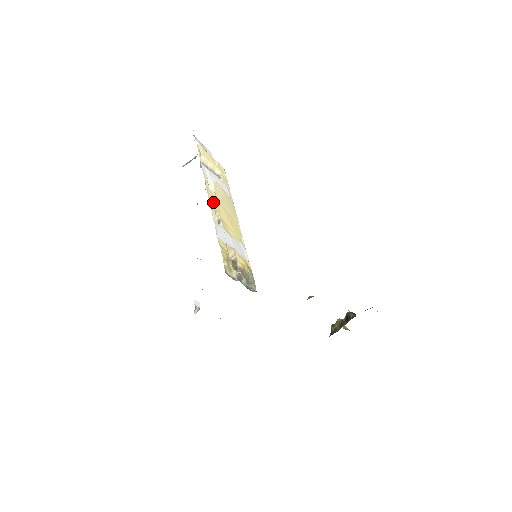
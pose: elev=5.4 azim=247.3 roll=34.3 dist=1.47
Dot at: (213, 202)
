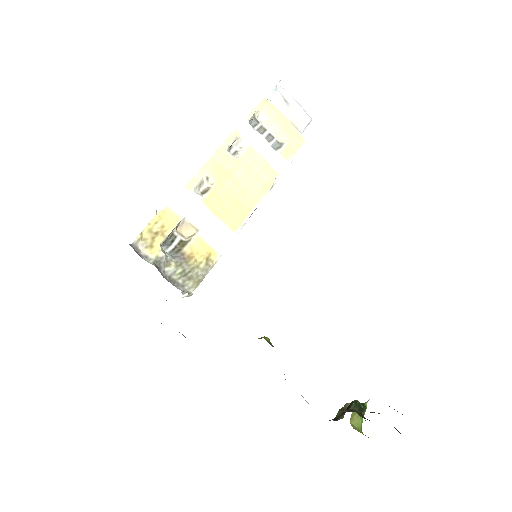
Dot at: (216, 166)
